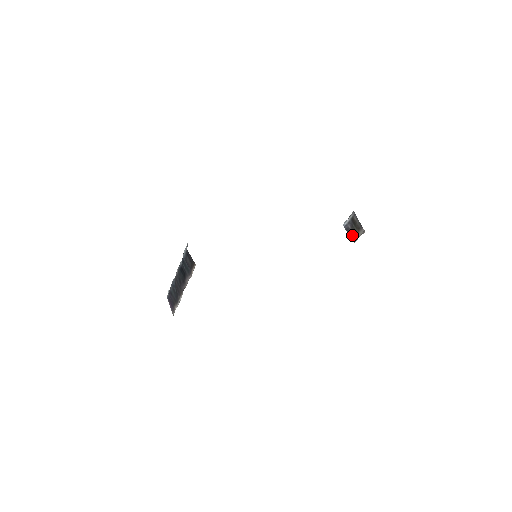
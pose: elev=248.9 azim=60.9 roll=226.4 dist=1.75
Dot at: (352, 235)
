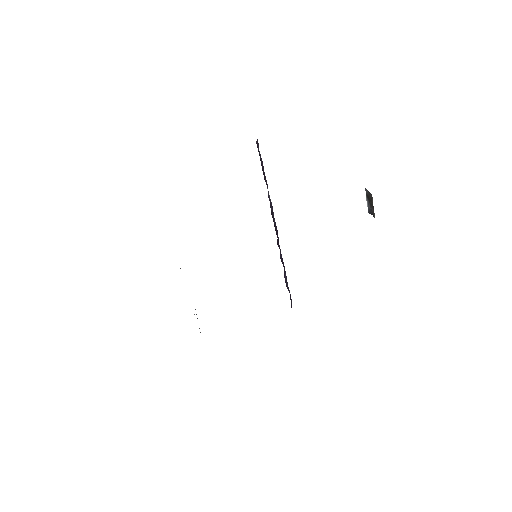
Dot at: (373, 213)
